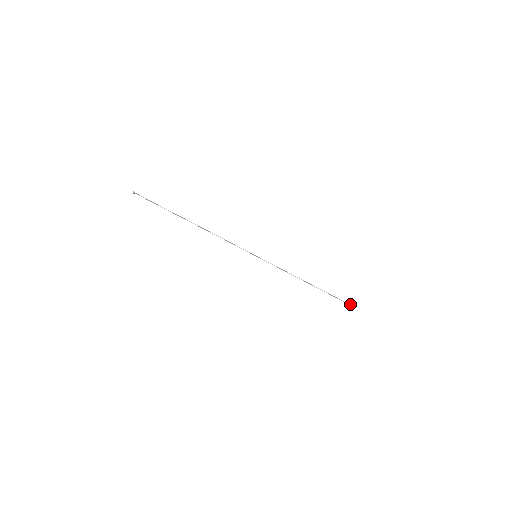
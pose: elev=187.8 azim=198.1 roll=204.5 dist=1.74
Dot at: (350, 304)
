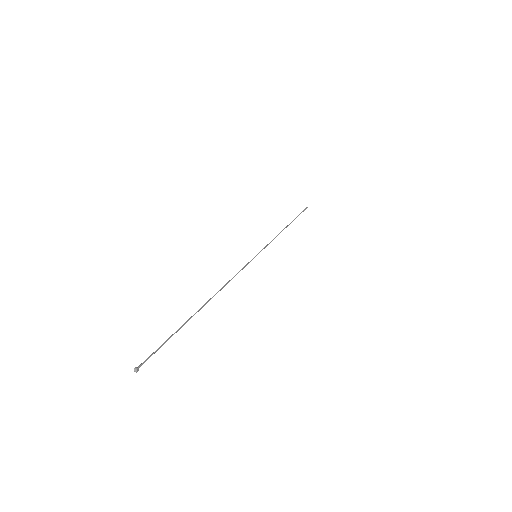
Dot at: (305, 209)
